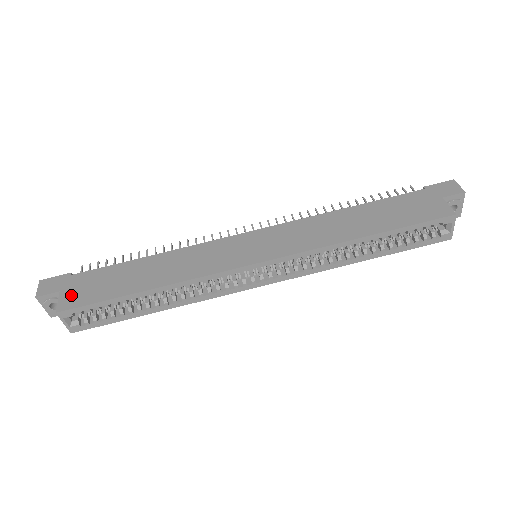
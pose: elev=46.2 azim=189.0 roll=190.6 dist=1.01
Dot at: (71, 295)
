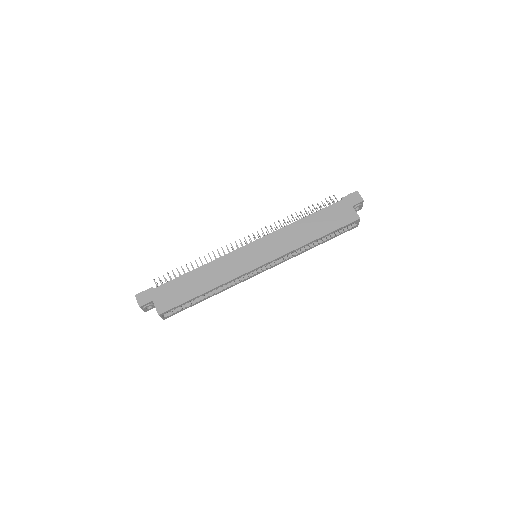
Dot at: (161, 302)
